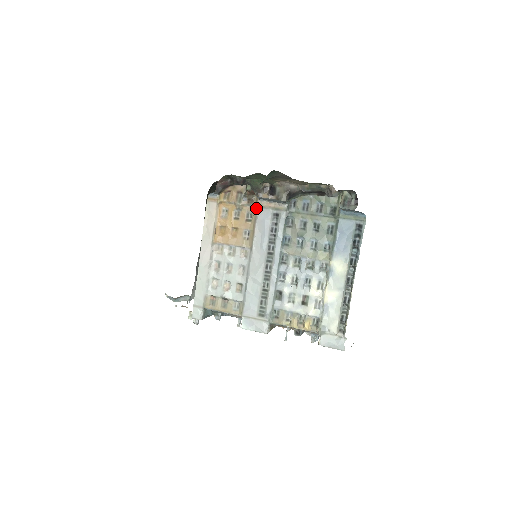
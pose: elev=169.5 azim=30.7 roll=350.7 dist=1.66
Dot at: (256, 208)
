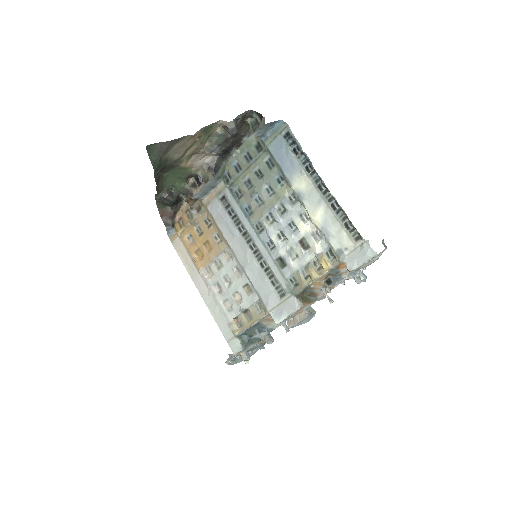
Dot at: (206, 210)
